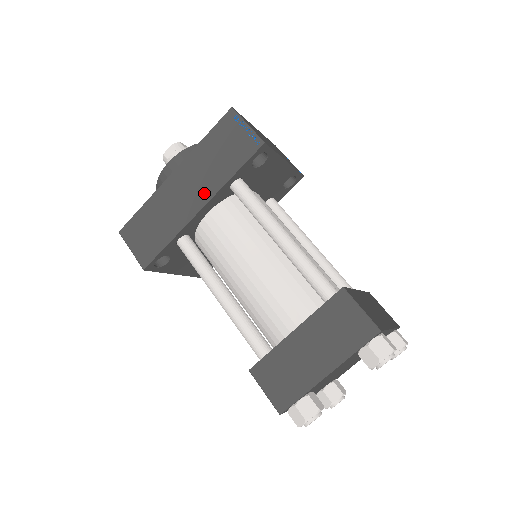
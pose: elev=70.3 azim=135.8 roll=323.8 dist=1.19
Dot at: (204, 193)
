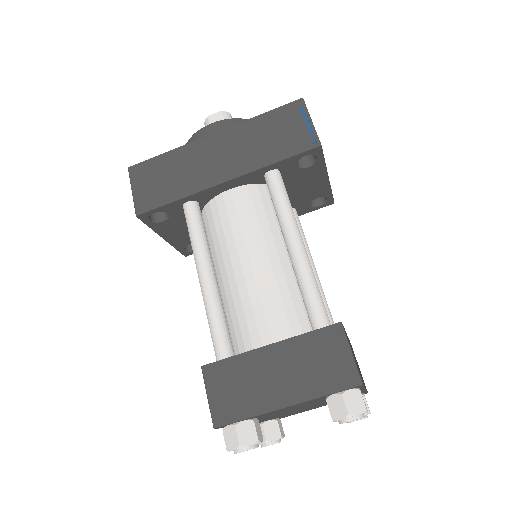
Dot at: (236, 167)
